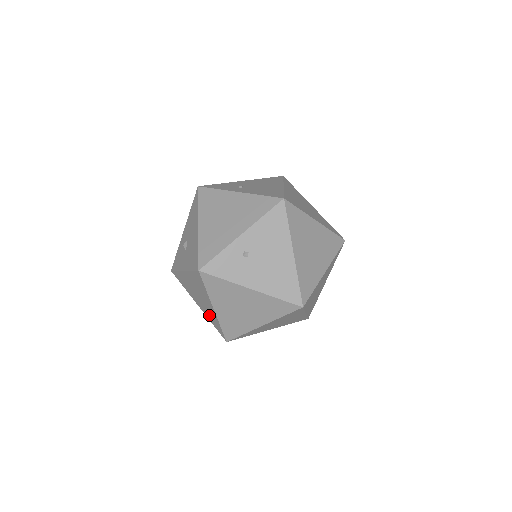
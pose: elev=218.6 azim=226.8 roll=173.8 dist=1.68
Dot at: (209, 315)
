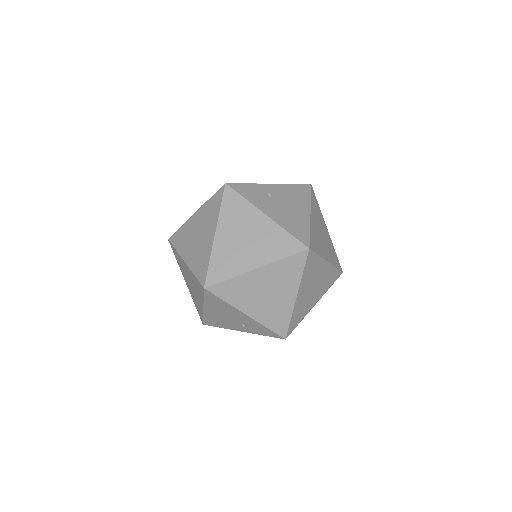
Dot at: (198, 259)
